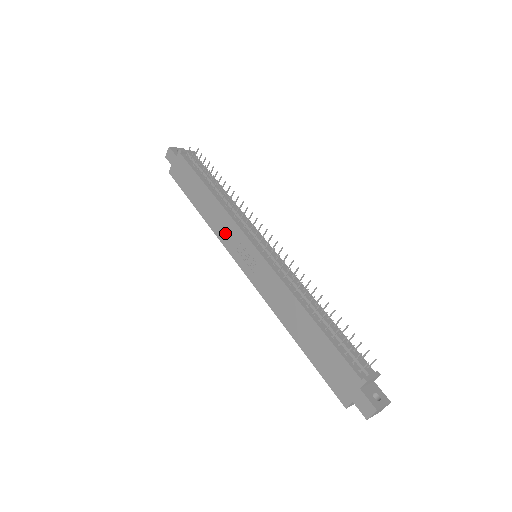
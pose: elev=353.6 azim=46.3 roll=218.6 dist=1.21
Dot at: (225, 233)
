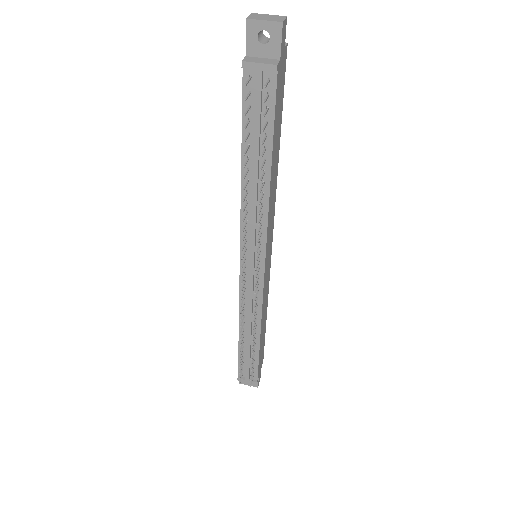
Dot at: occluded
